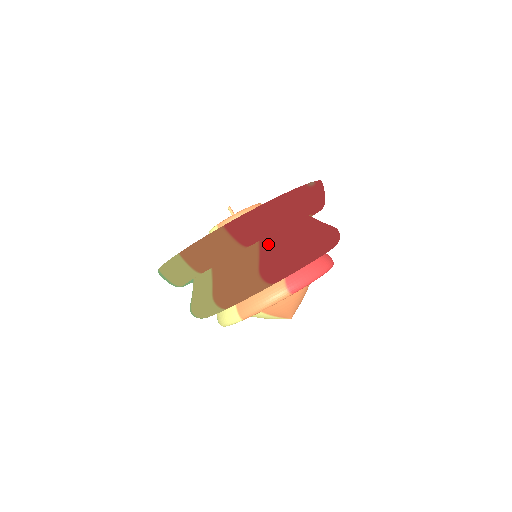
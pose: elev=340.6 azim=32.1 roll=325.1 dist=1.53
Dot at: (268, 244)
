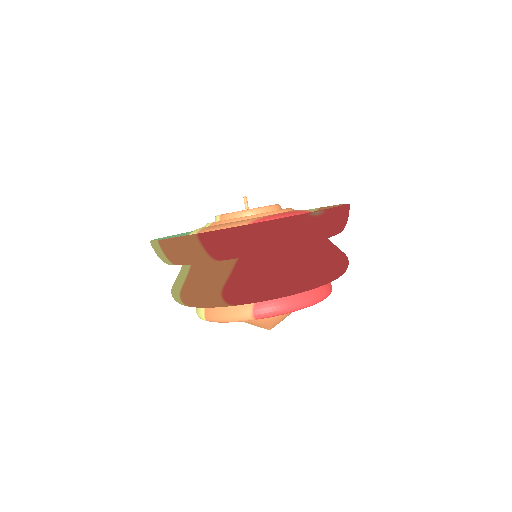
Dot at: (245, 263)
